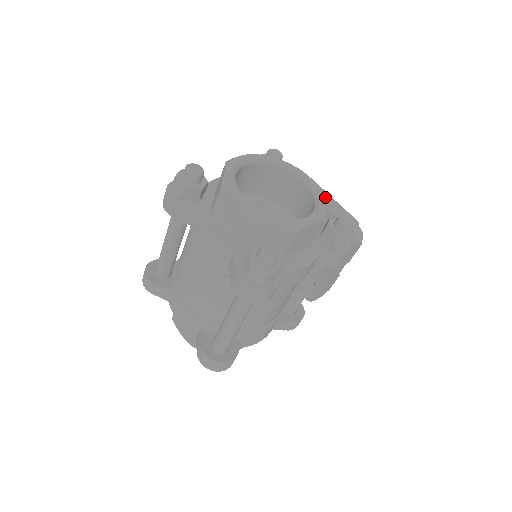
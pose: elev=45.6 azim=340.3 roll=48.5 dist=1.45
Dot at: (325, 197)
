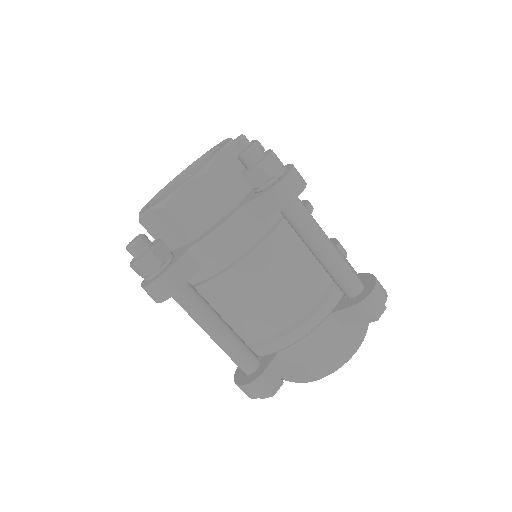
Dot at: occluded
